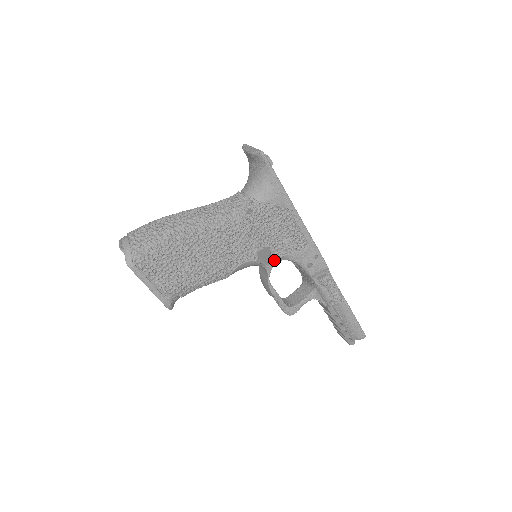
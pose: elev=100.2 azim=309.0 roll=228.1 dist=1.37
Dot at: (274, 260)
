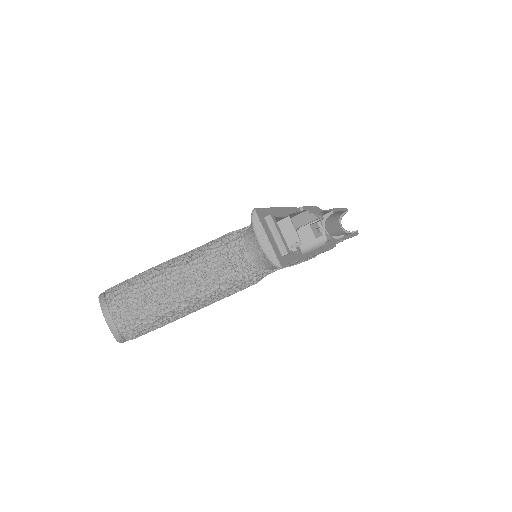
Dot at: occluded
